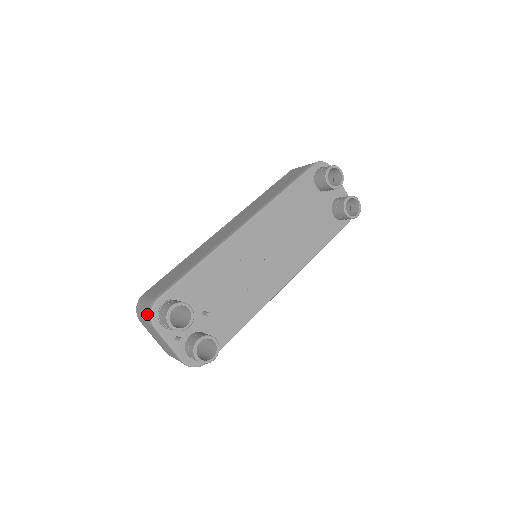
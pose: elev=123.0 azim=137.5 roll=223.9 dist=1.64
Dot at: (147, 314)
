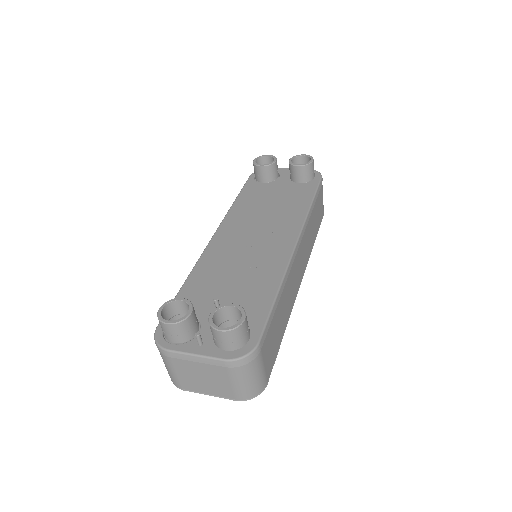
Dot at: occluded
